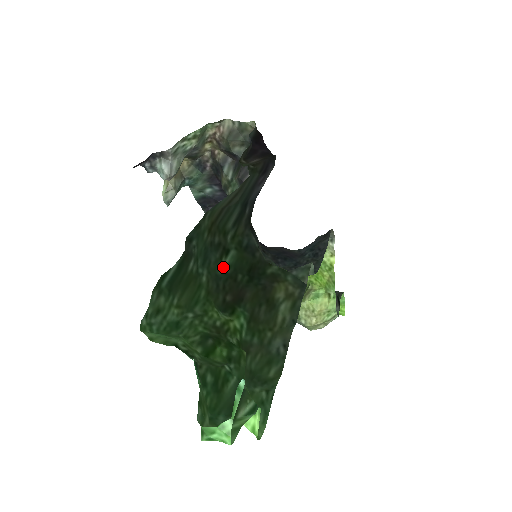
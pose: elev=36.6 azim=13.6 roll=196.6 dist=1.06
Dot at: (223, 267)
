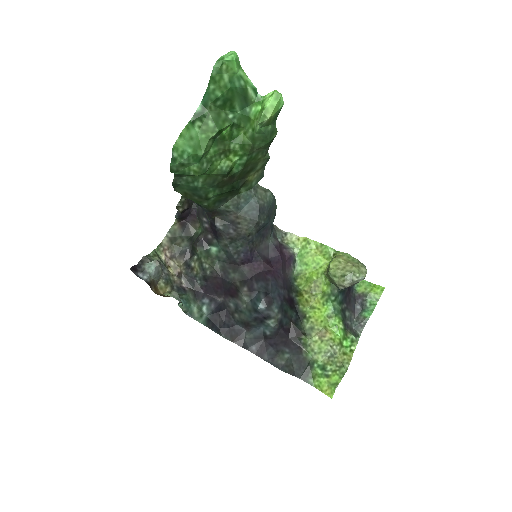
Dot at: (212, 194)
